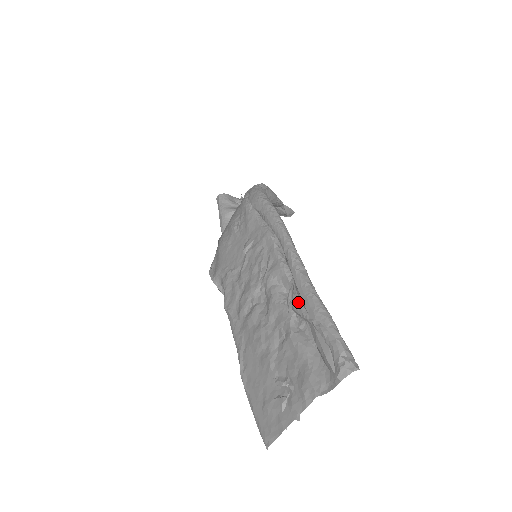
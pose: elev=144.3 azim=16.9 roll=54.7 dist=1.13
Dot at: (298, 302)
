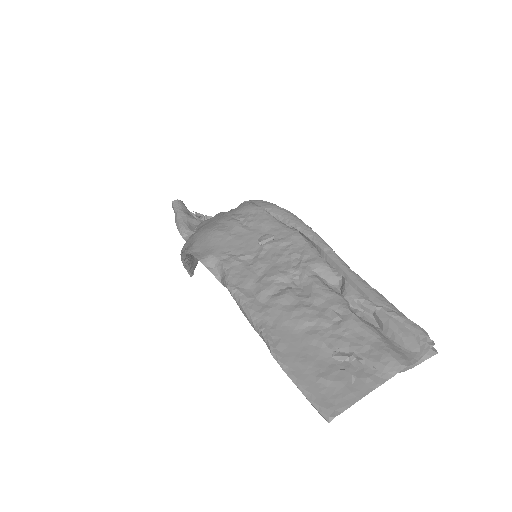
Dot at: (357, 291)
